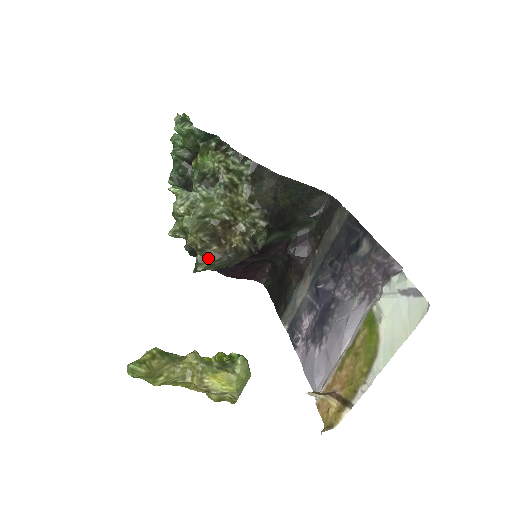
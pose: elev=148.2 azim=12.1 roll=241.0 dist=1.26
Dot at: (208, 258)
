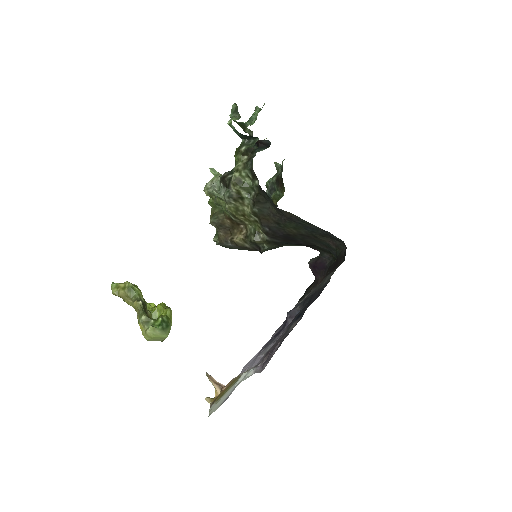
Dot at: occluded
